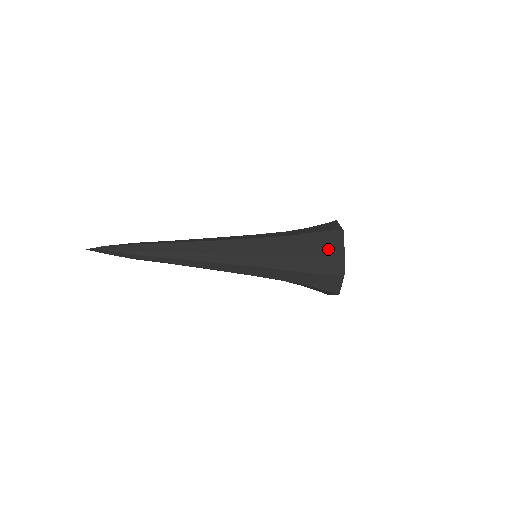
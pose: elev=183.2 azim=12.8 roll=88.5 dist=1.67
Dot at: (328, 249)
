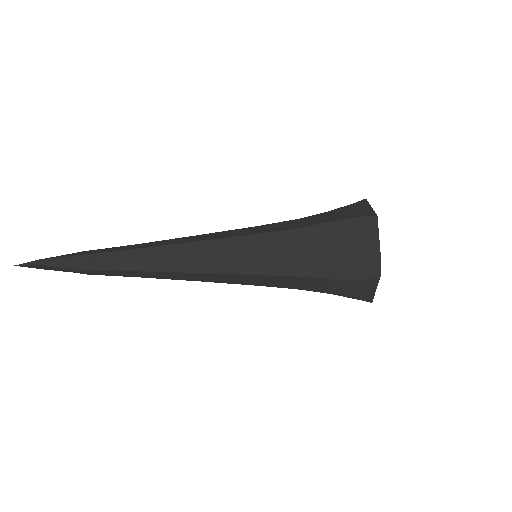
Dot at: (356, 244)
